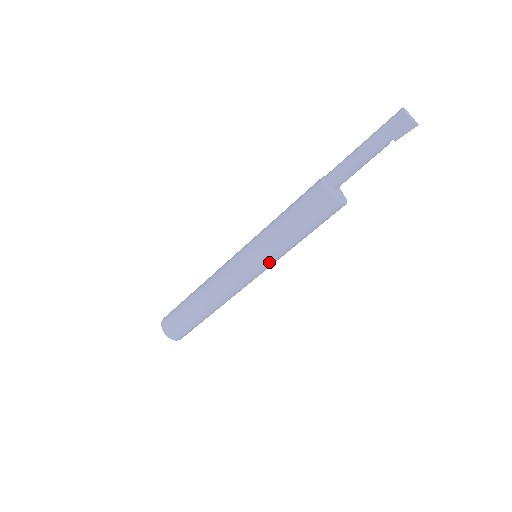
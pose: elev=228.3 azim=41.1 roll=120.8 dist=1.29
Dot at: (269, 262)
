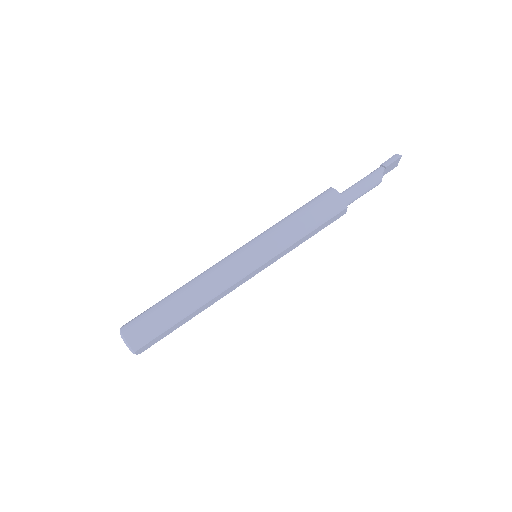
Dot at: (264, 241)
